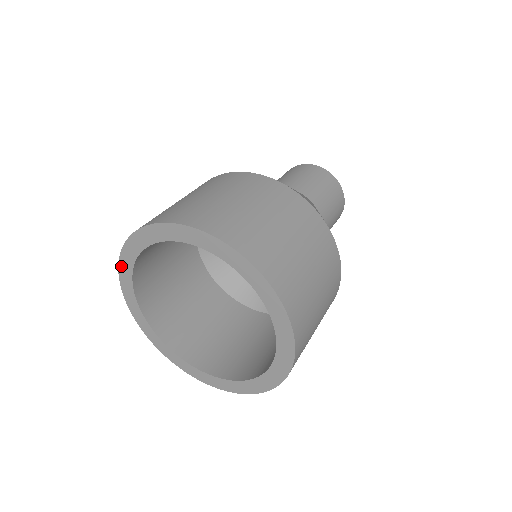
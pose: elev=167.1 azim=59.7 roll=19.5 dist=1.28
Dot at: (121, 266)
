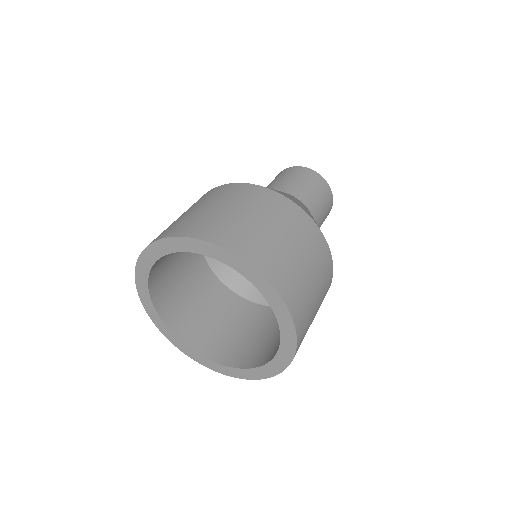
Dot at: (138, 282)
